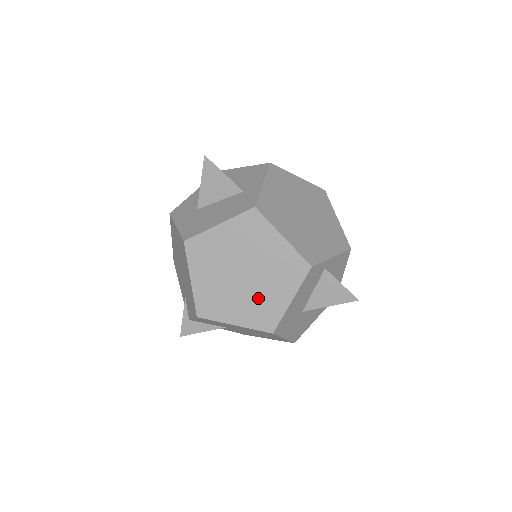
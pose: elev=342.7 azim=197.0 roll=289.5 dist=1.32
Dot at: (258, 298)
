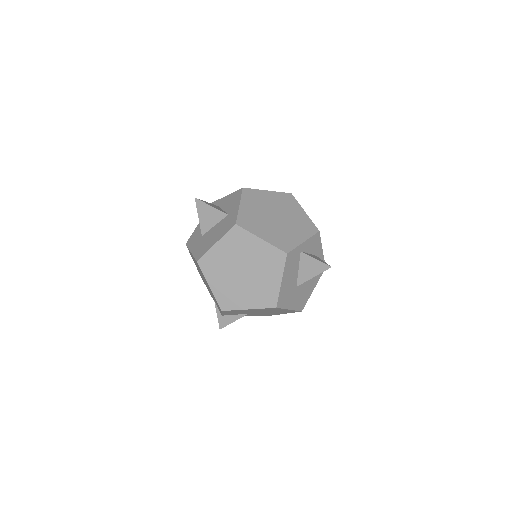
Dot at: (258, 286)
